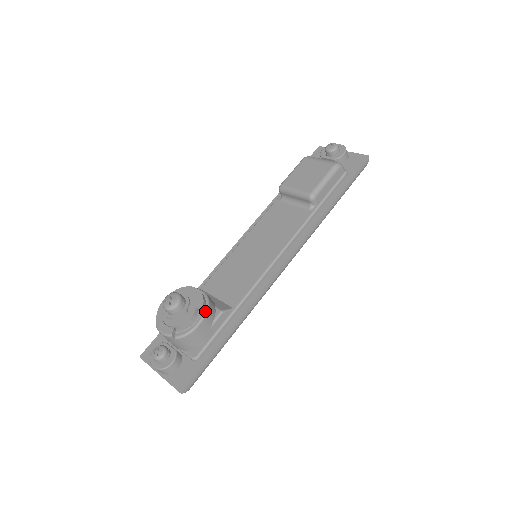
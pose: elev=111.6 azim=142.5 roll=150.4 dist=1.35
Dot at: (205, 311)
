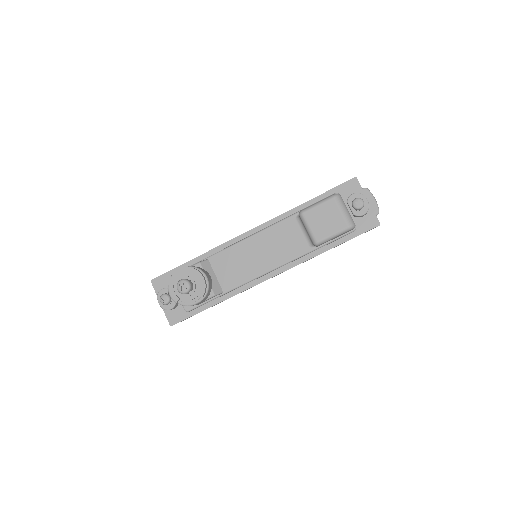
Dot at: (203, 297)
